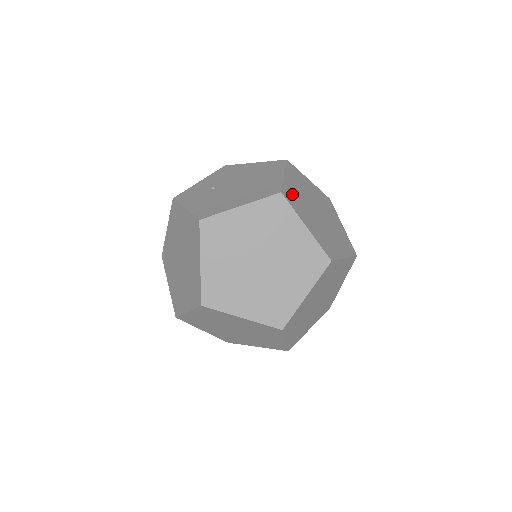
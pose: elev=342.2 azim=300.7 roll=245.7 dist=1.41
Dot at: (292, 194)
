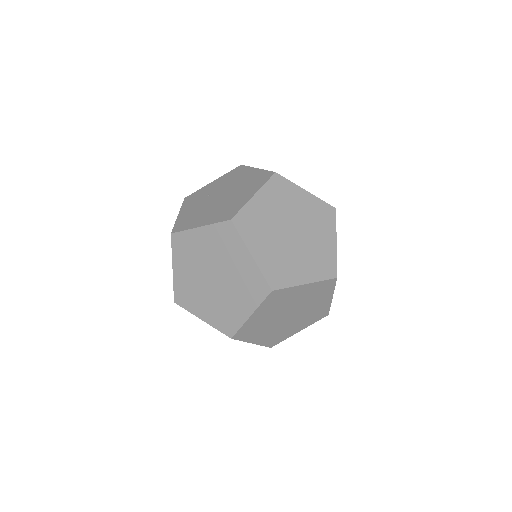
Dot at: (252, 218)
